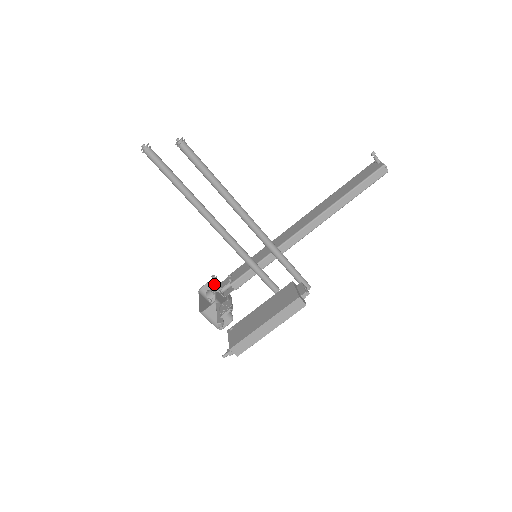
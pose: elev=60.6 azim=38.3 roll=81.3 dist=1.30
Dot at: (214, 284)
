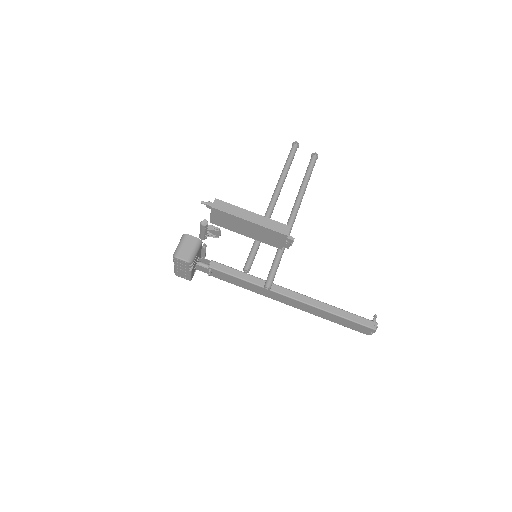
Dot at: (203, 252)
